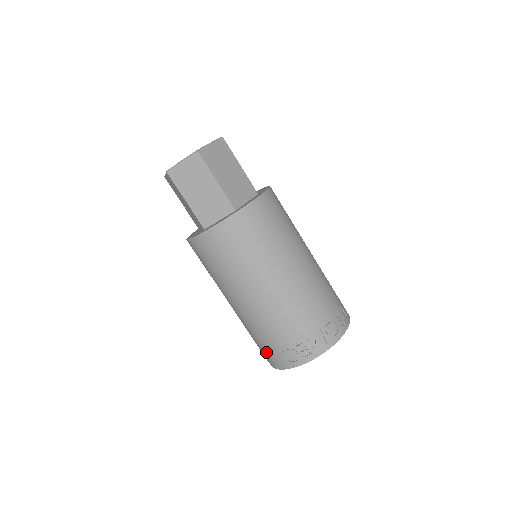
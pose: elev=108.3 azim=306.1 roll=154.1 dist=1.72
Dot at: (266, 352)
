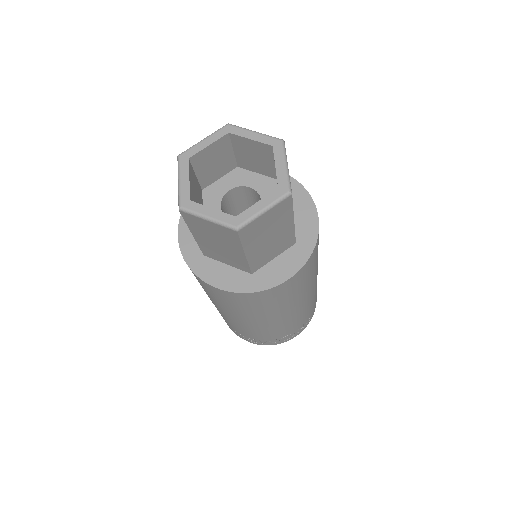
Dot at: occluded
